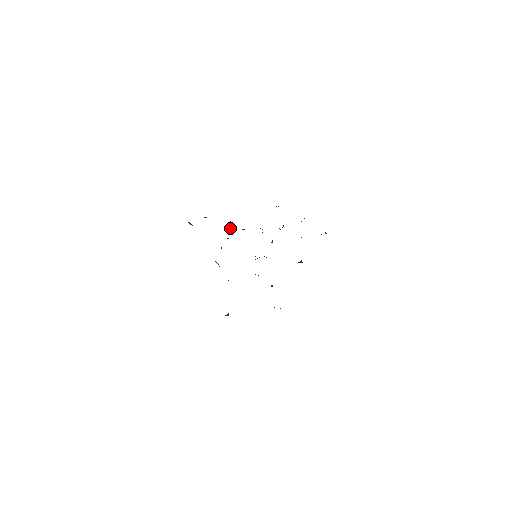
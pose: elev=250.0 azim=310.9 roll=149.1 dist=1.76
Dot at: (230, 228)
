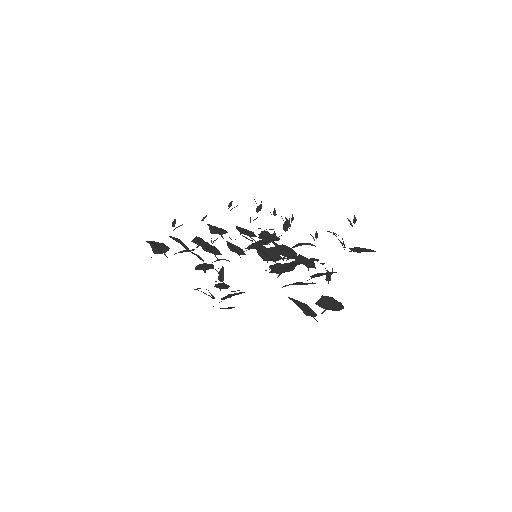
Dot at: occluded
